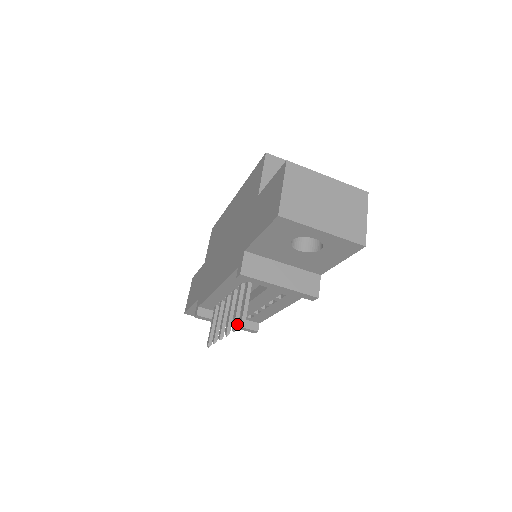
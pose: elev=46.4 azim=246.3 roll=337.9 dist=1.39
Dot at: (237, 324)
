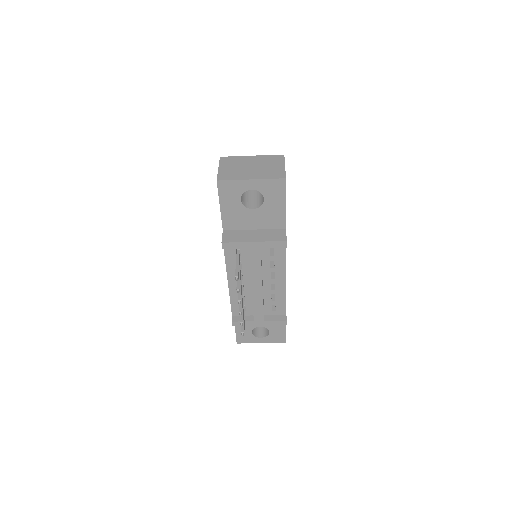
Dot at: (239, 286)
